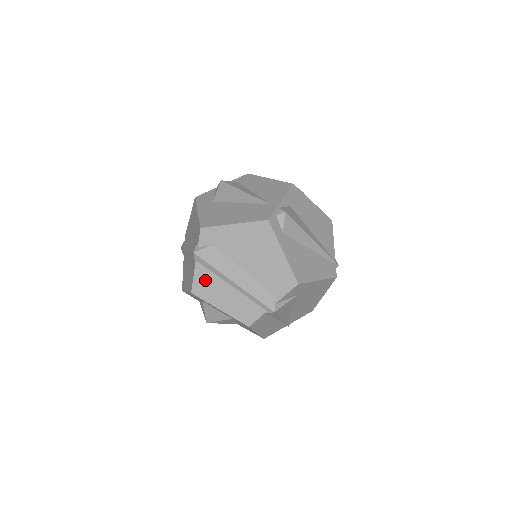
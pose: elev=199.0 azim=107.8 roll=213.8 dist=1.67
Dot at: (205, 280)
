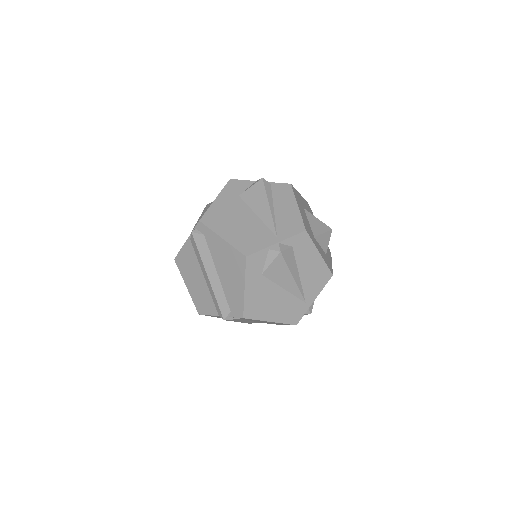
Dot at: (217, 316)
